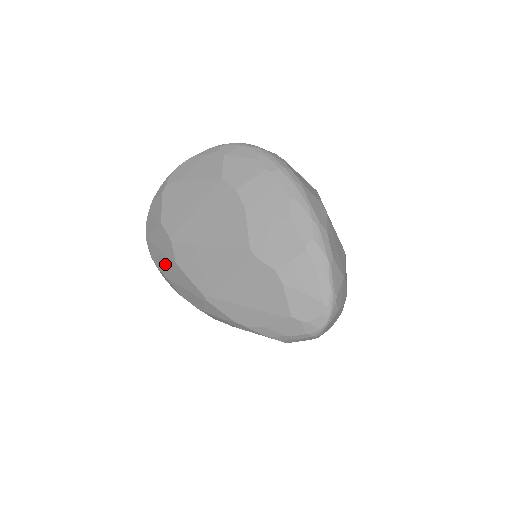
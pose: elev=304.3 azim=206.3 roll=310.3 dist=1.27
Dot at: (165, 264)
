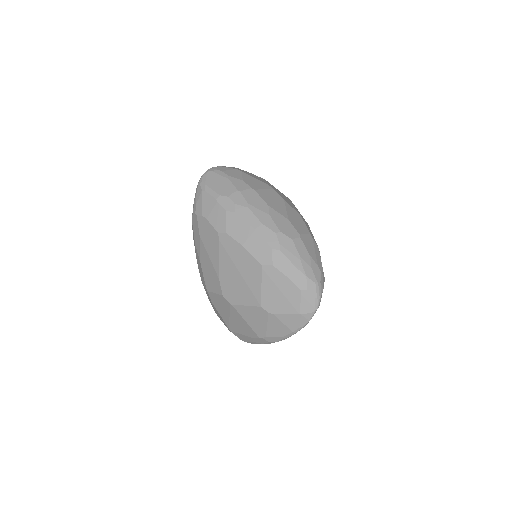
Dot at: occluded
